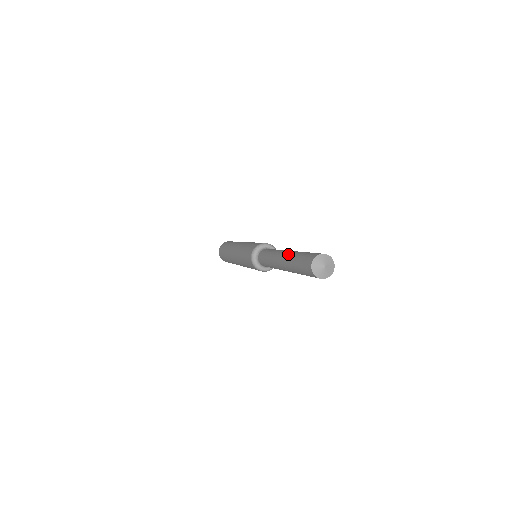
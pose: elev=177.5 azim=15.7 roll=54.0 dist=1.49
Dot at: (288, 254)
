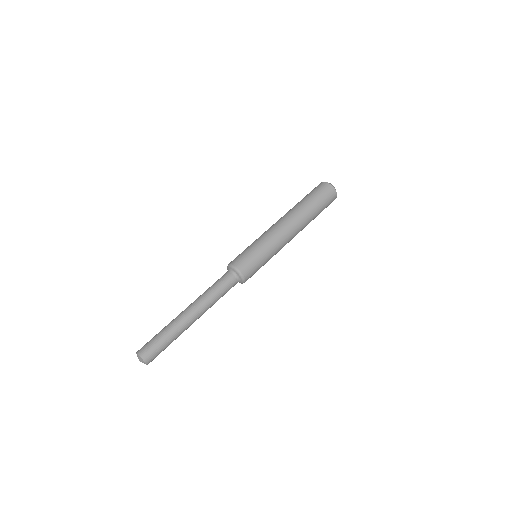
Dot at: (178, 319)
